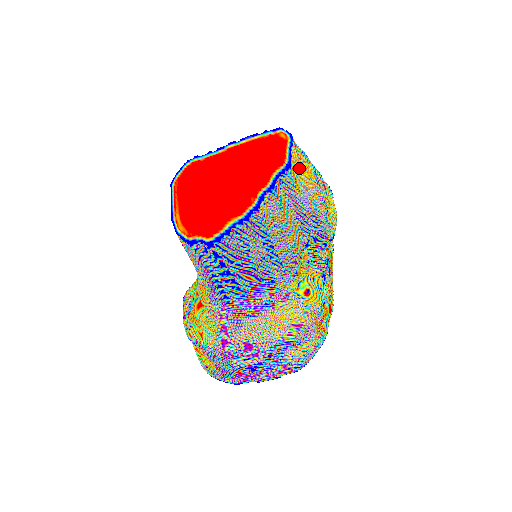
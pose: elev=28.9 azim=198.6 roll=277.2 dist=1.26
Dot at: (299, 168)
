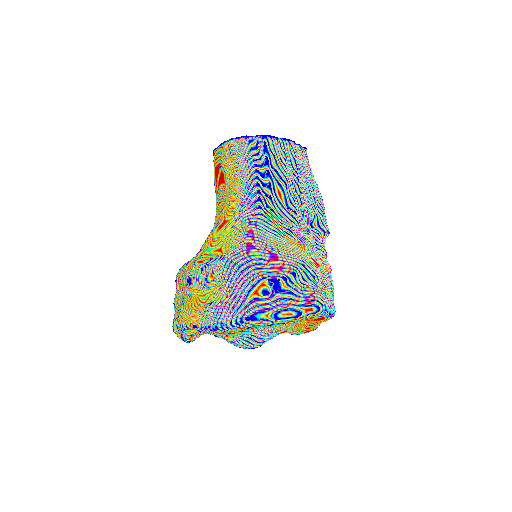
Dot at: occluded
